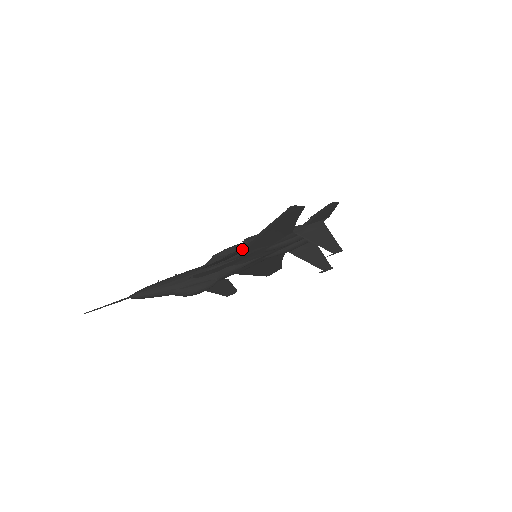
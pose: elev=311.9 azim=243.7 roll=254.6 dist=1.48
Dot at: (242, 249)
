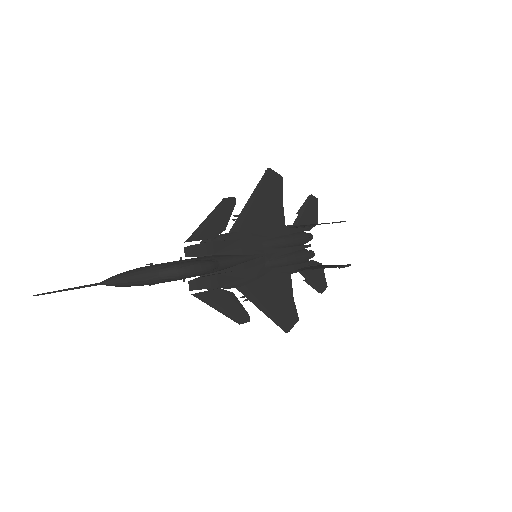
Dot at: (235, 225)
